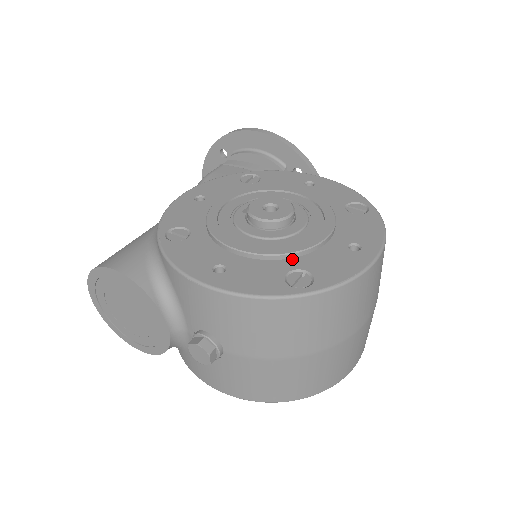
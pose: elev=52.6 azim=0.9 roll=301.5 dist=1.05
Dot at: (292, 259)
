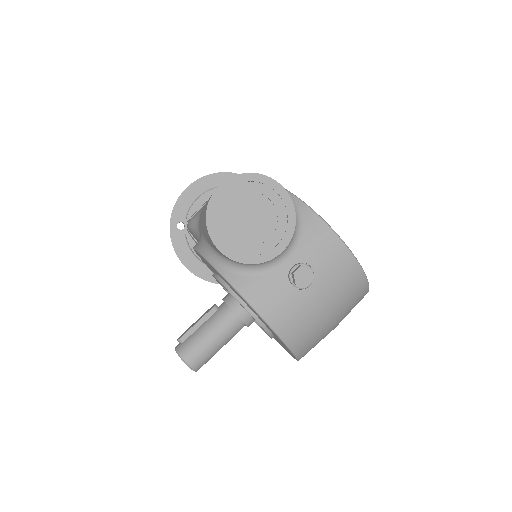
Dot at: occluded
